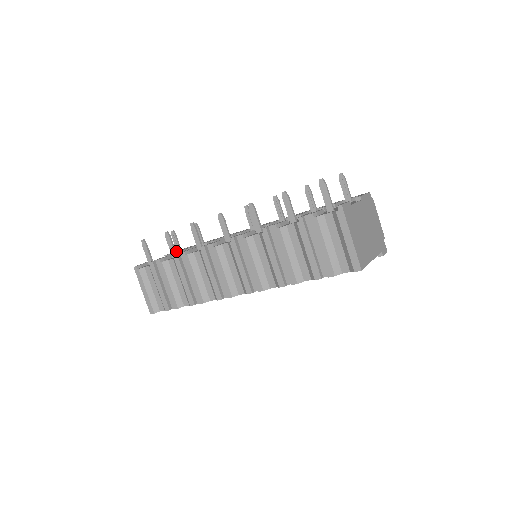
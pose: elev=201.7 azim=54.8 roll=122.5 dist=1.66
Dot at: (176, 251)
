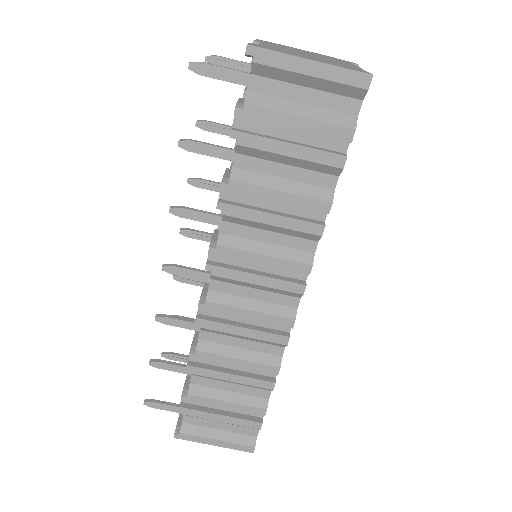
Dot at: occluded
